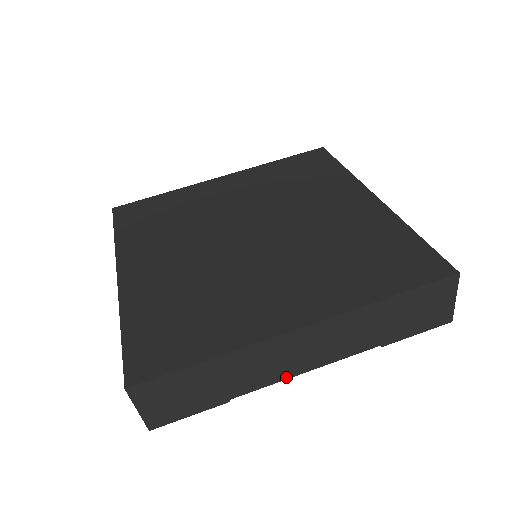
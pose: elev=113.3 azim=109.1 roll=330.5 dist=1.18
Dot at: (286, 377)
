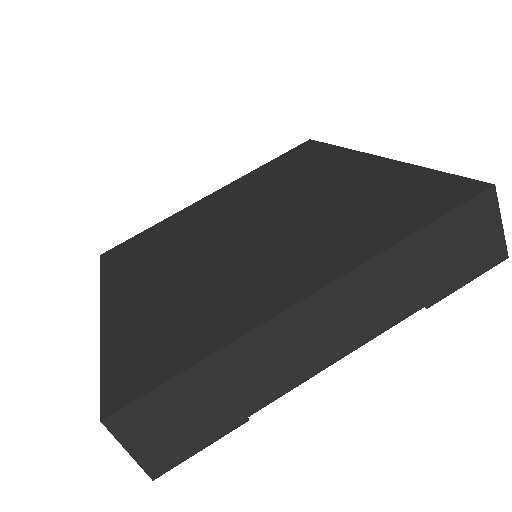
Dot at: (313, 372)
